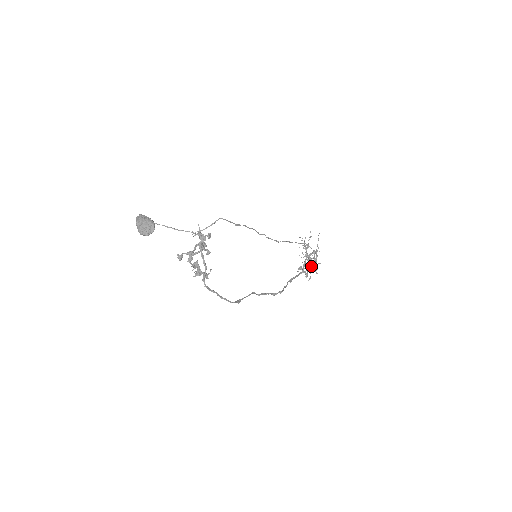
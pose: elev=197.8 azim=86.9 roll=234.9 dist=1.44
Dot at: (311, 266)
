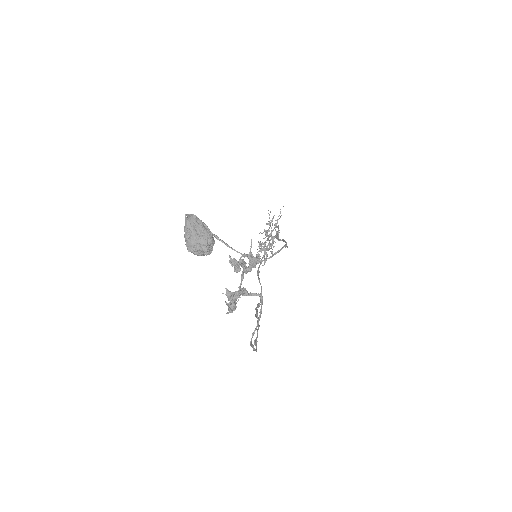
Dot at: (270, 248)
